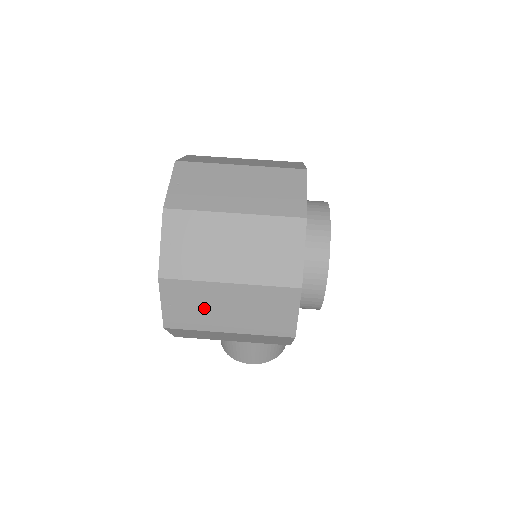
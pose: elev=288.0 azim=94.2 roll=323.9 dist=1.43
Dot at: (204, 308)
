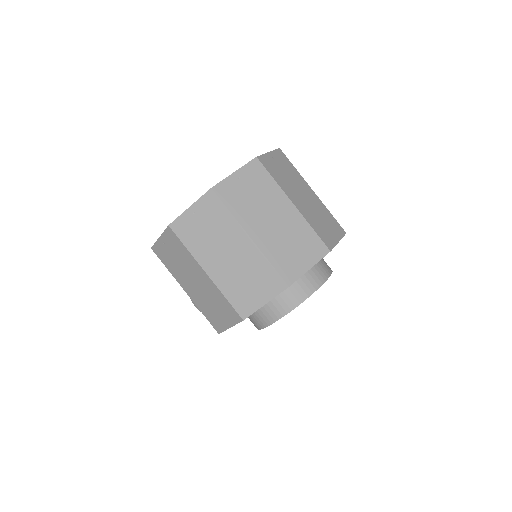
Dot at: (181, 266)
